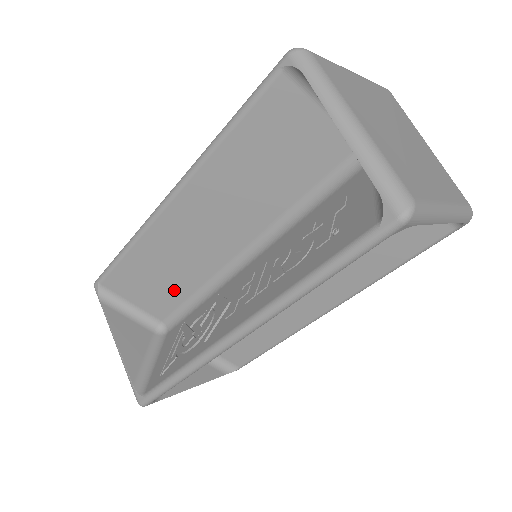
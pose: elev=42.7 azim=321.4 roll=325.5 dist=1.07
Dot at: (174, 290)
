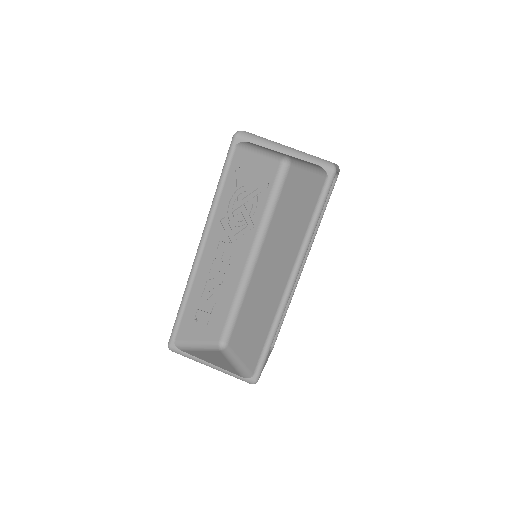
Dot at: occluded
